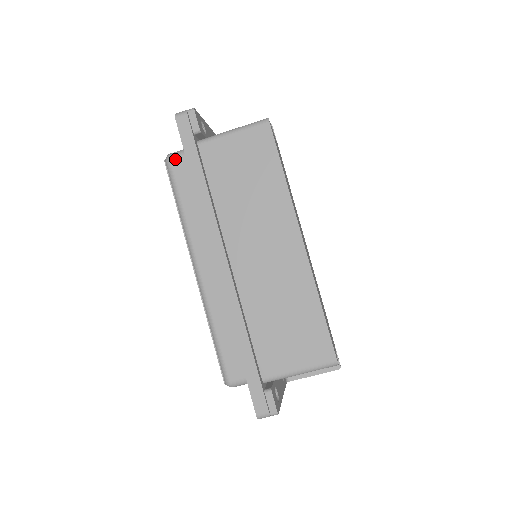
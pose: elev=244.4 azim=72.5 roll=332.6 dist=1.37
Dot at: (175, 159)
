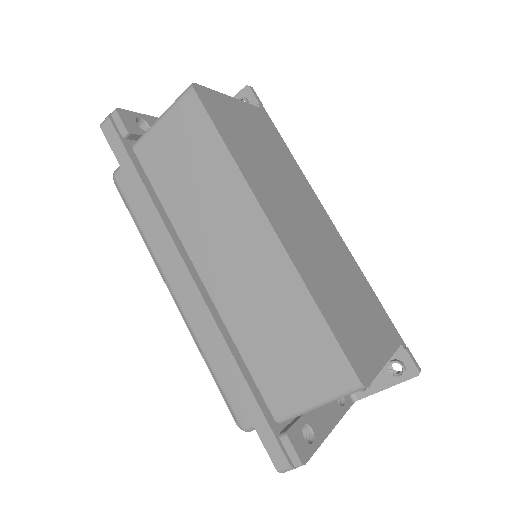
Dot at: (119, 174)
